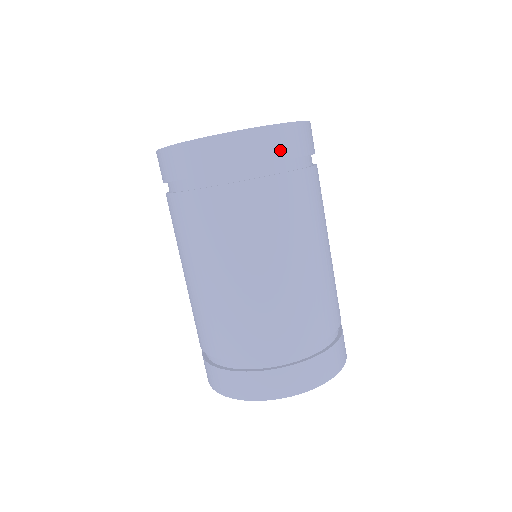
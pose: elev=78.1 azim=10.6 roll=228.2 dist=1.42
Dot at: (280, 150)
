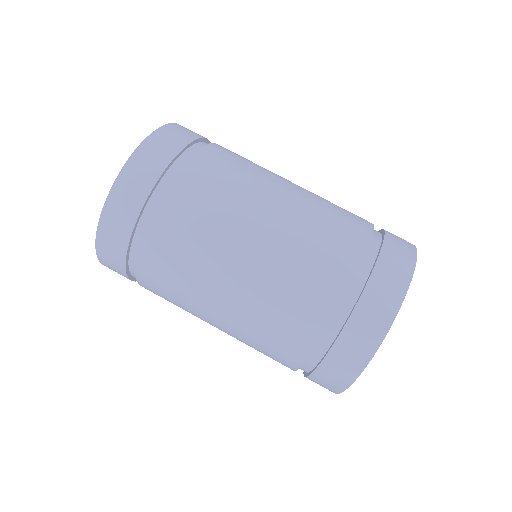
Dot at: (132, 206)
